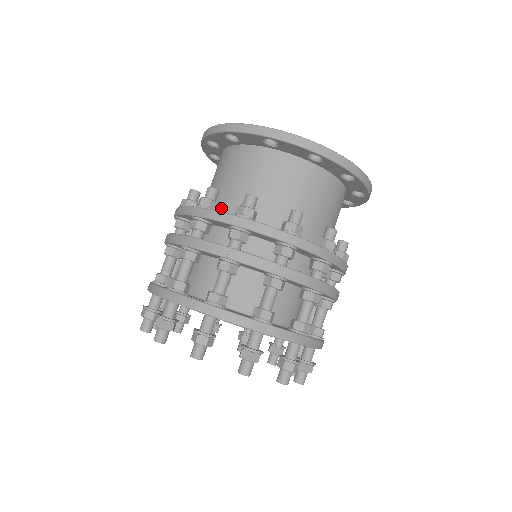
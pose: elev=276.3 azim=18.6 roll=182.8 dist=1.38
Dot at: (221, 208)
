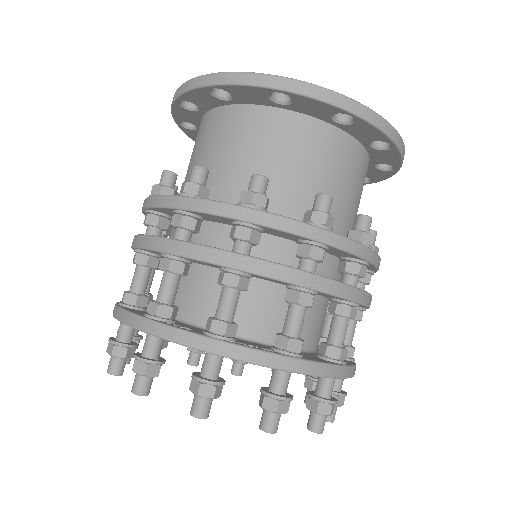
Dot at: occluded
